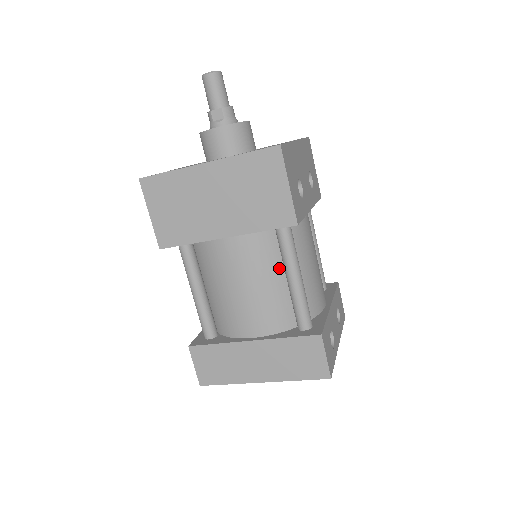
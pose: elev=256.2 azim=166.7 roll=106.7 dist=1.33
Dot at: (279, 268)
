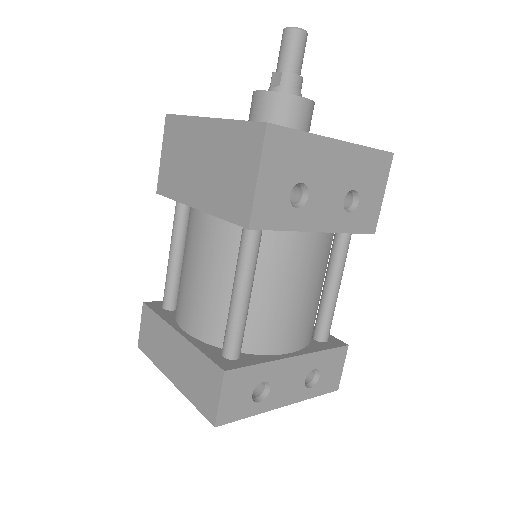
Dot at: (234, 273)
